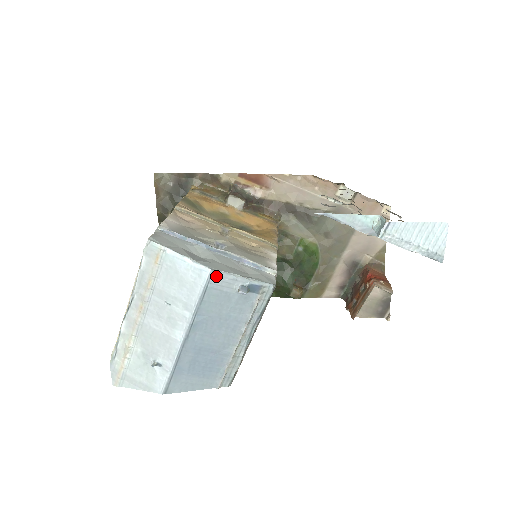
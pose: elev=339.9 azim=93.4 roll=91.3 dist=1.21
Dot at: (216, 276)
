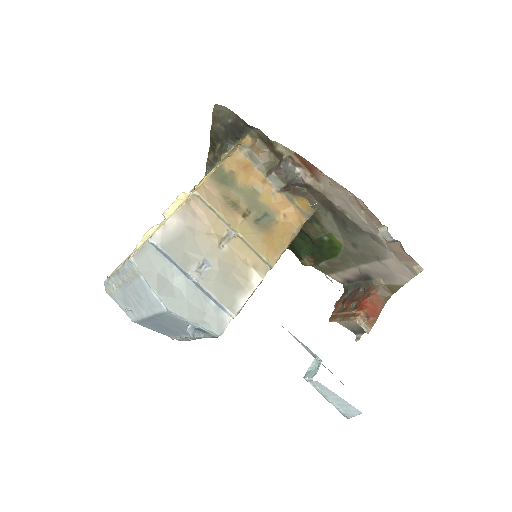
Dot at: (171, 314)
